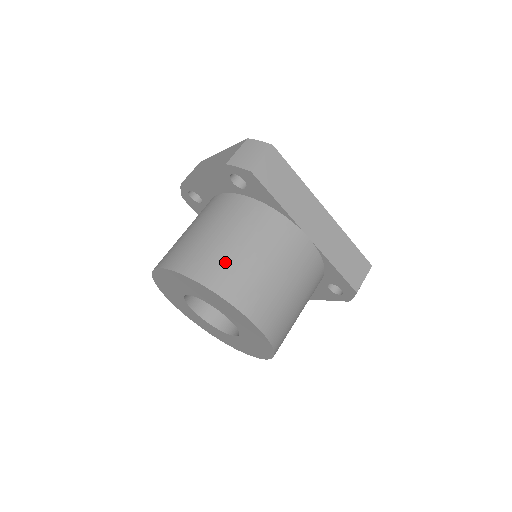
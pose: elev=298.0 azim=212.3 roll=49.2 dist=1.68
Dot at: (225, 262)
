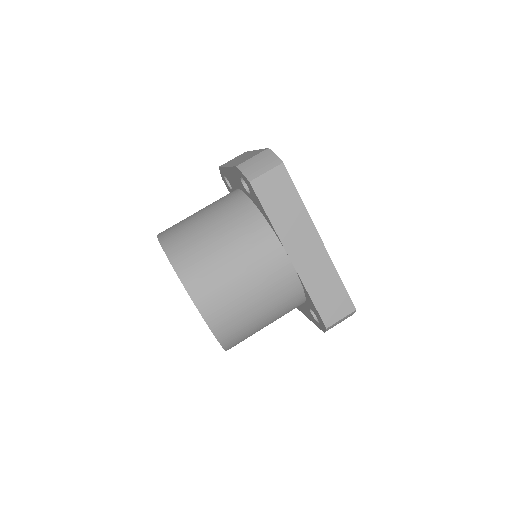
Dot at: (200, 254)
